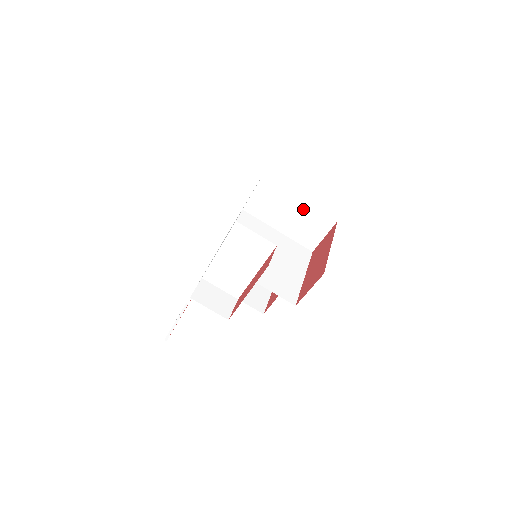
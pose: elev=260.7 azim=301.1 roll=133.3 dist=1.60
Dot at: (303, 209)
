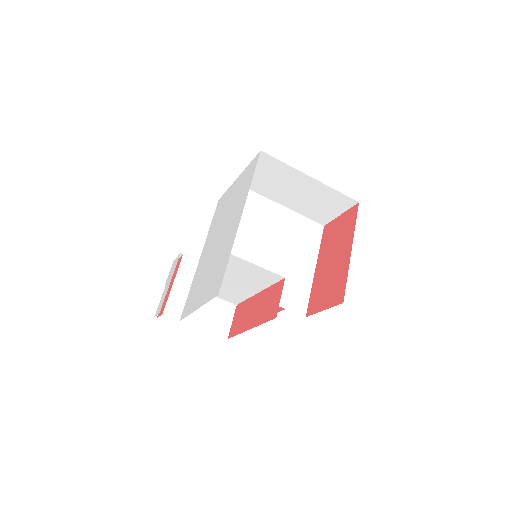
Dot at: (315, 187)
